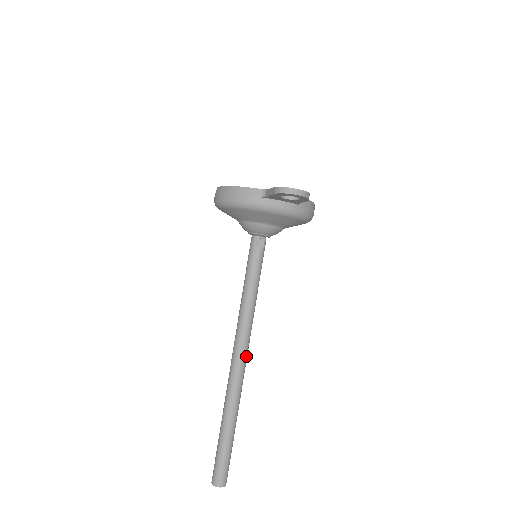
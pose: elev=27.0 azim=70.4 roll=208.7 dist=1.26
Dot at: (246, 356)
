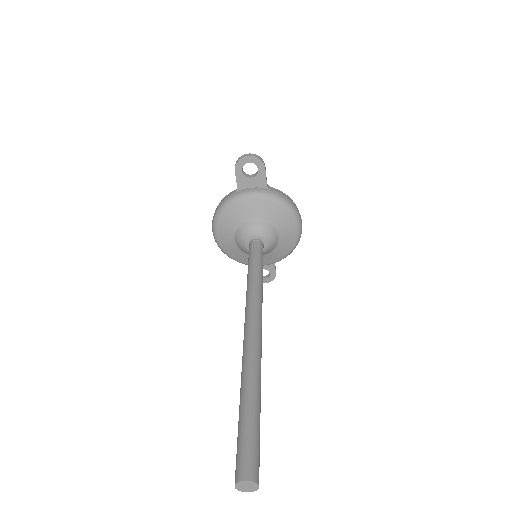
Dot at: (258, 324)
